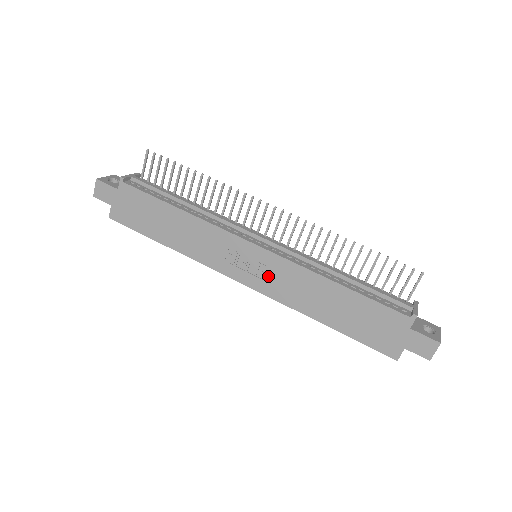
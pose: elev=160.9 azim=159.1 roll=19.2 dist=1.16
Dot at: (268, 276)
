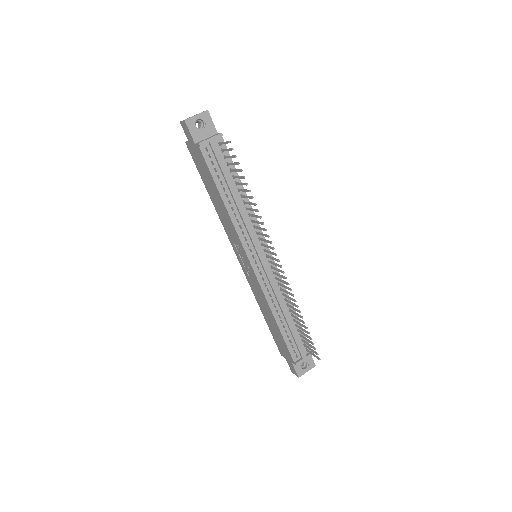
Dot at: (250, 275)
